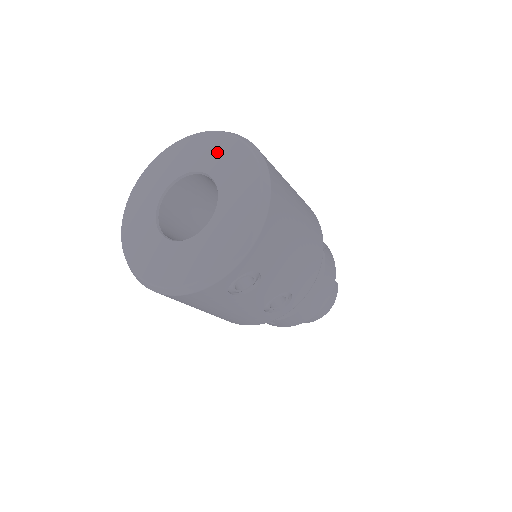
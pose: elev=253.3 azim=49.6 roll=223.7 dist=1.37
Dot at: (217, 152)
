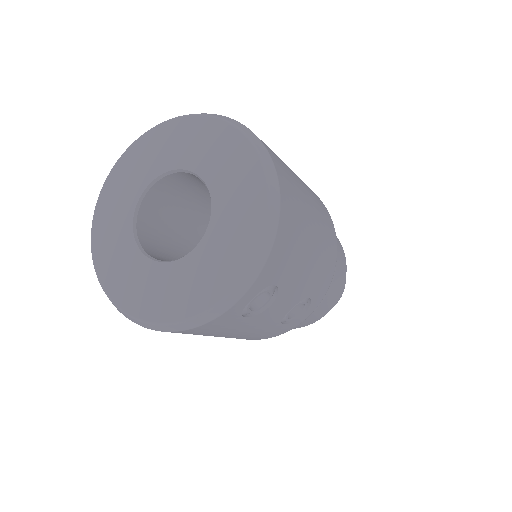
Dot at: (199, 141)
